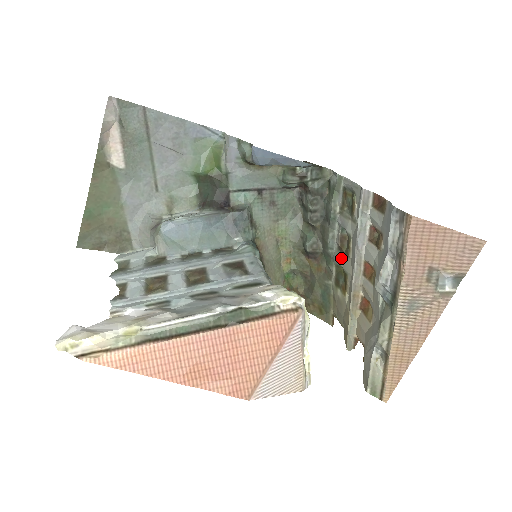
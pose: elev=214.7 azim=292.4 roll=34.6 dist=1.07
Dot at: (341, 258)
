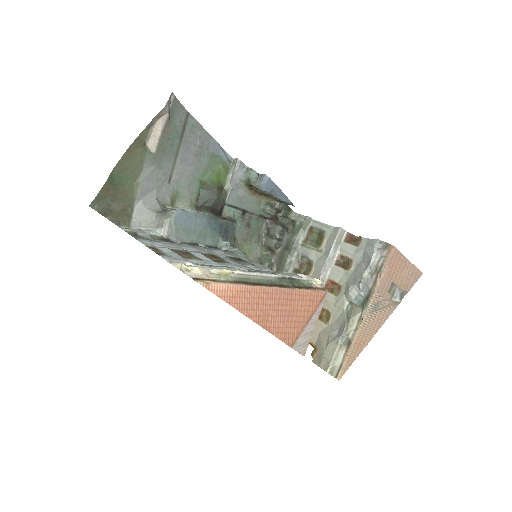
Dot at: occluded
